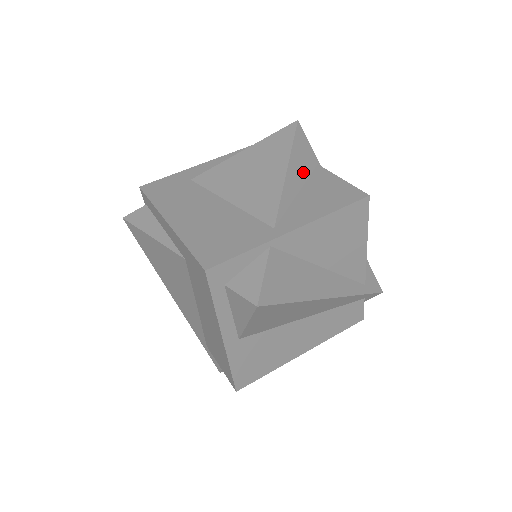
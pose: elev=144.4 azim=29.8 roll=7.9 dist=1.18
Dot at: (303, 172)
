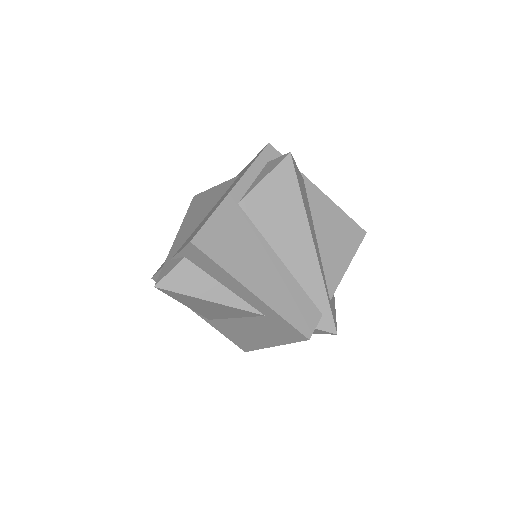
Dot at: occluded
